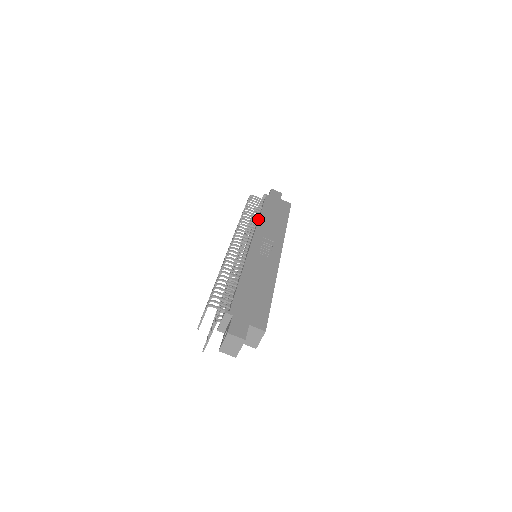
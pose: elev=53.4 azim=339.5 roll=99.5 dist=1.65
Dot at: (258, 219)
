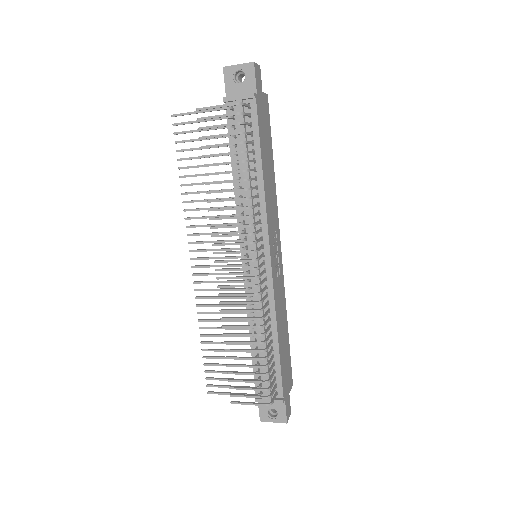
Dot at: (265, 191)
